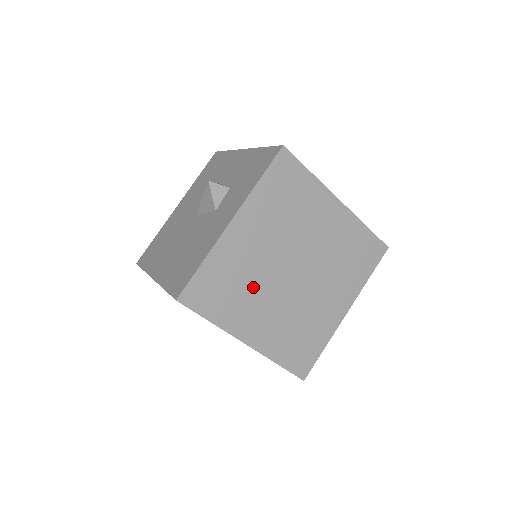
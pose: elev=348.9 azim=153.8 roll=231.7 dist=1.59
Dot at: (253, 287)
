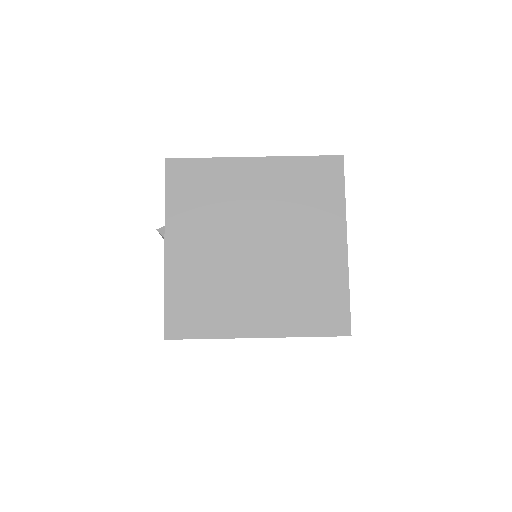
Dot at: (226, 285)
